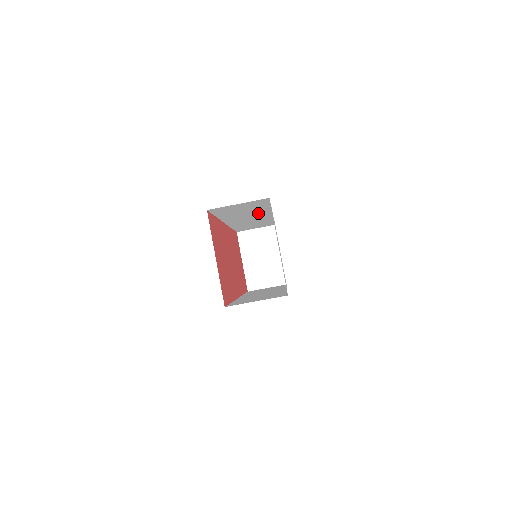
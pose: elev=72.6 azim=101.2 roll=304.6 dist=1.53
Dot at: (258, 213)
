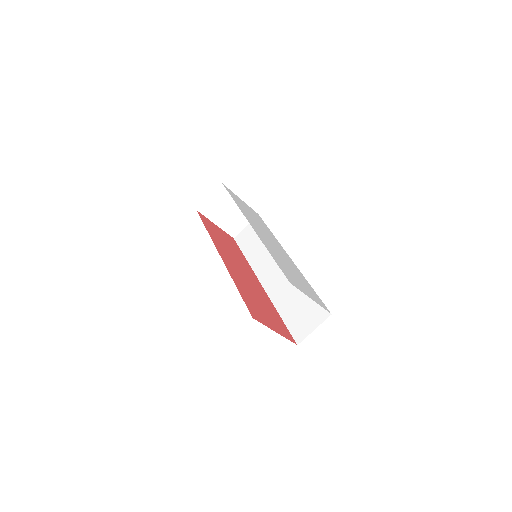
Dot at: occluded
